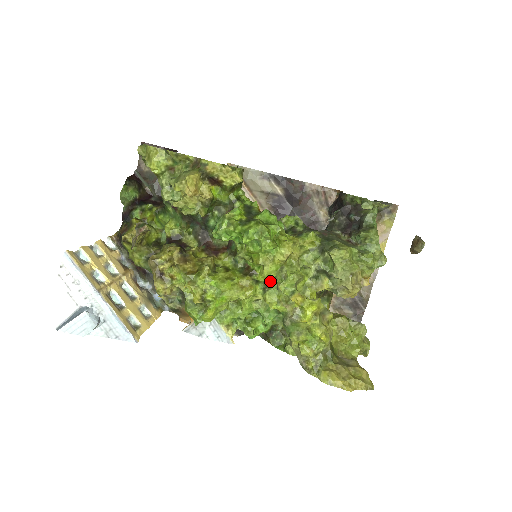
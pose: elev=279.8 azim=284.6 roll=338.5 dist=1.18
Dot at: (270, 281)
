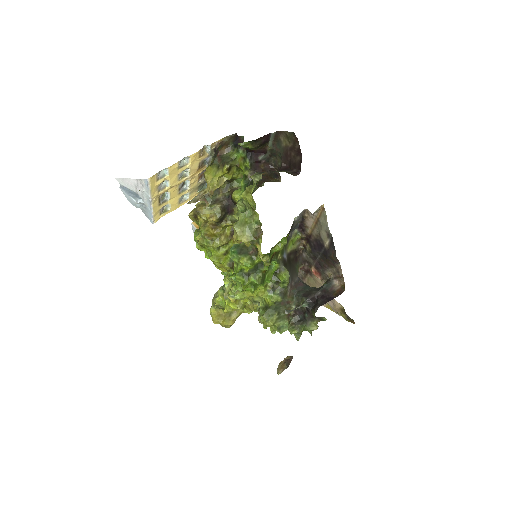
Dot at: occluded
